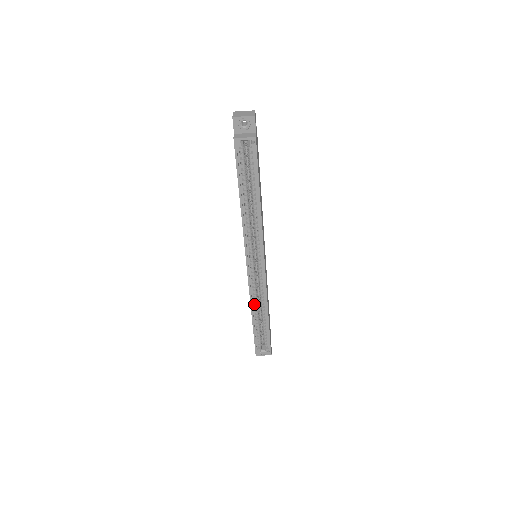
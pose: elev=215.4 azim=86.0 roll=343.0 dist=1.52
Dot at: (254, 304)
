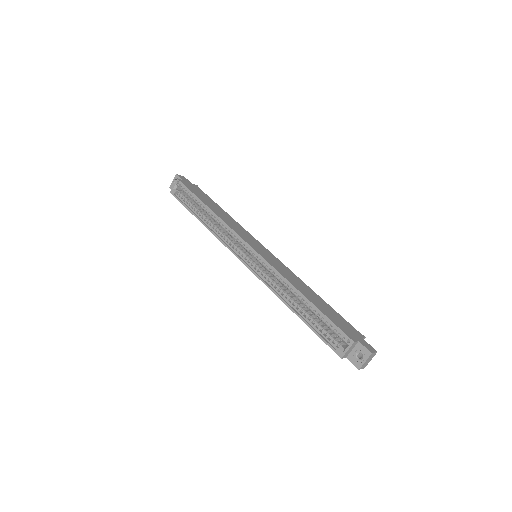
Dot at: (283, 296)
